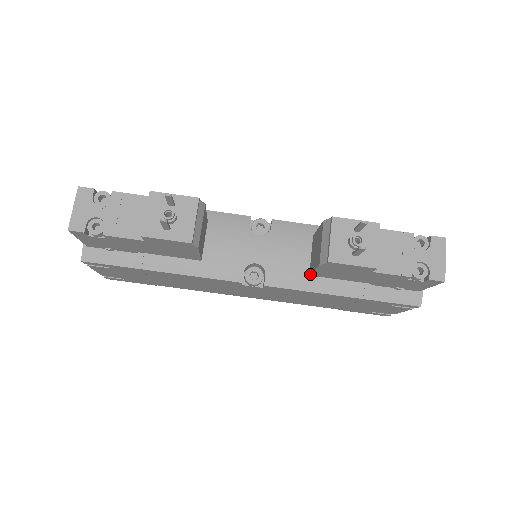
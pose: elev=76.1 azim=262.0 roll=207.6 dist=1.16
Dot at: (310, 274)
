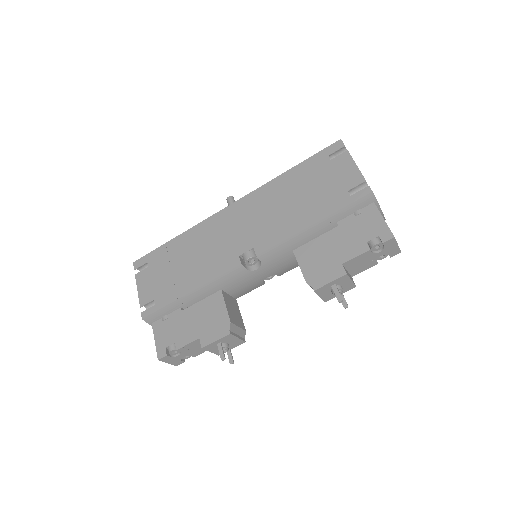
Dot at: occluded
